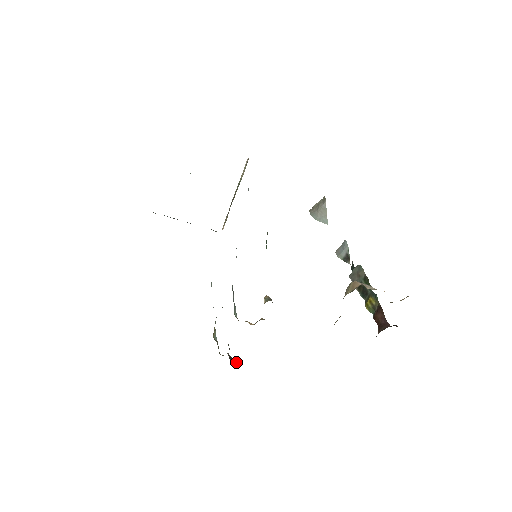
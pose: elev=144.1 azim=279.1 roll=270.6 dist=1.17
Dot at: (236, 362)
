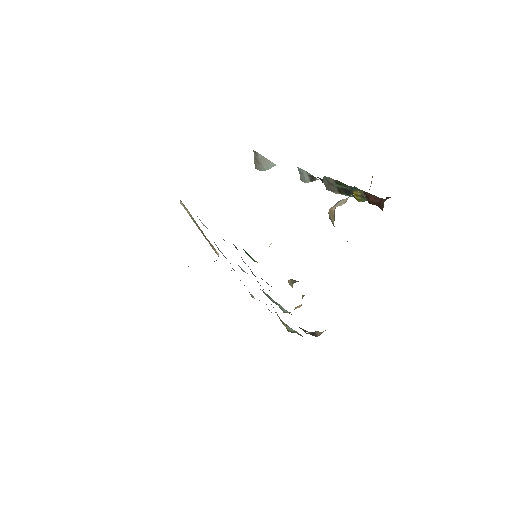
Dot at: (319, 332)
